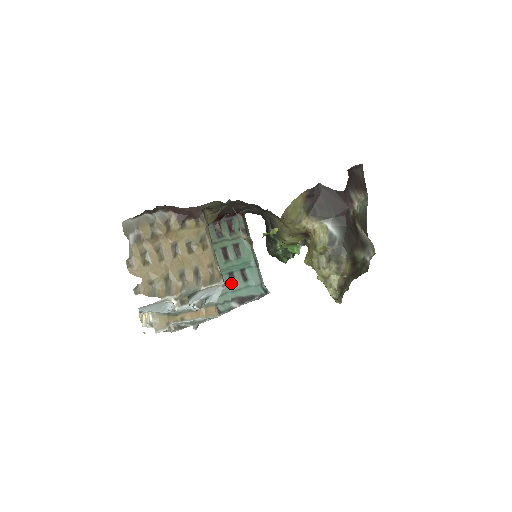
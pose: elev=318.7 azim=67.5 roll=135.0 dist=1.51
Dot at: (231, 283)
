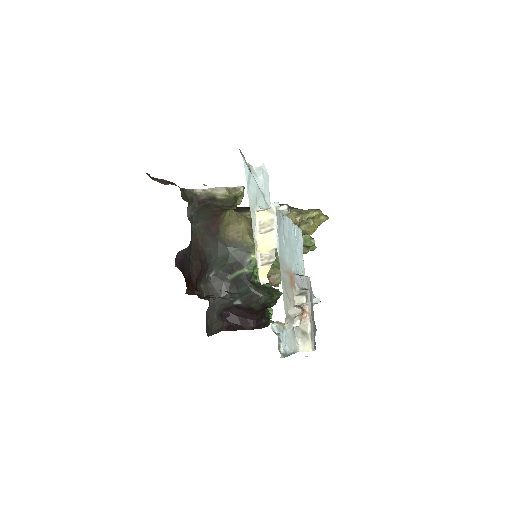
Dot at: occluded
